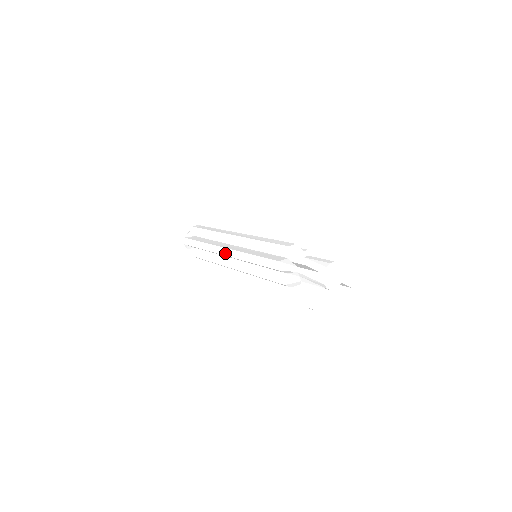
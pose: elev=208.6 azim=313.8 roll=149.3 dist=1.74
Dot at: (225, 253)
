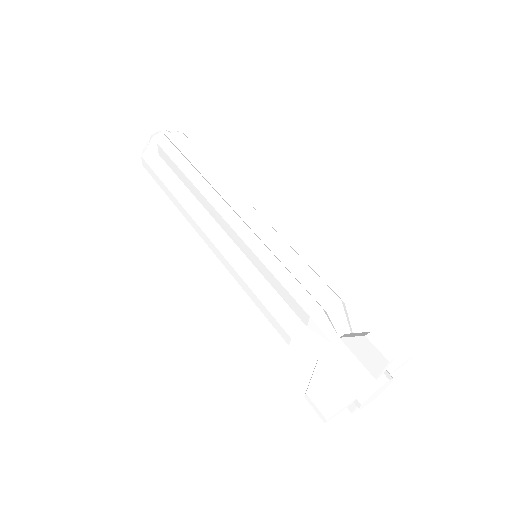
Dot at: (224, 213)
